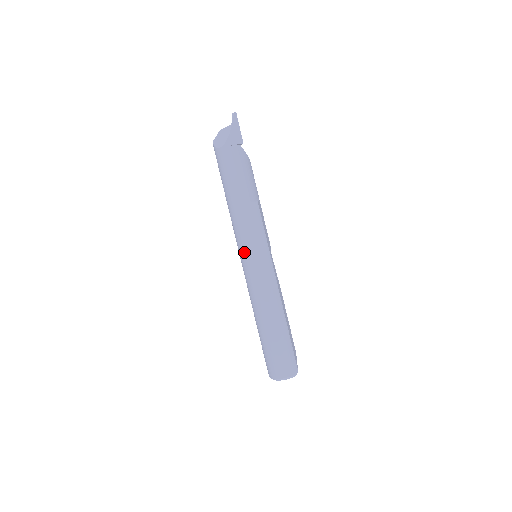
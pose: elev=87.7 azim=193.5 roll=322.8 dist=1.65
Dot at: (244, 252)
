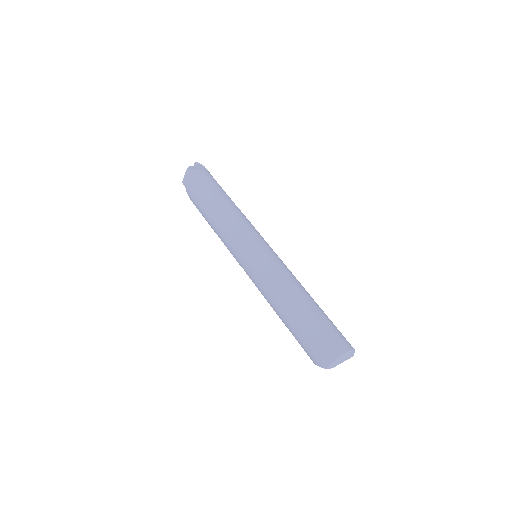
Dot at: (256, 239)
